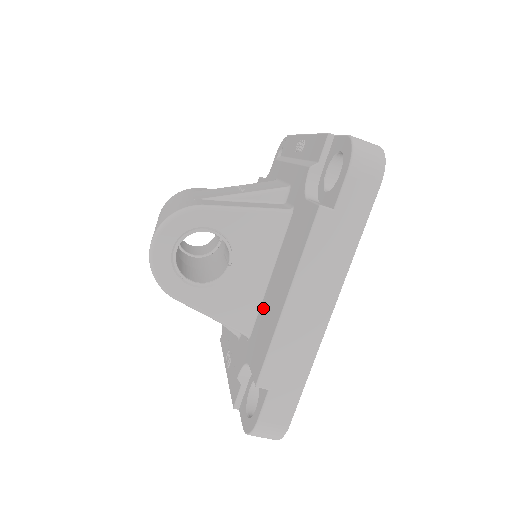
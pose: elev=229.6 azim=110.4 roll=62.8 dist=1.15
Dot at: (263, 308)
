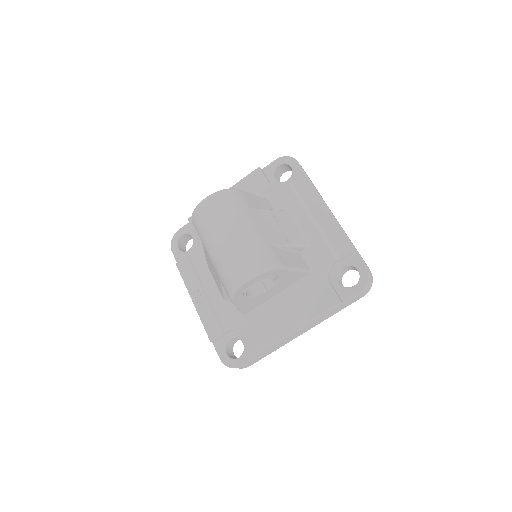
Dot at: (266, 310)
